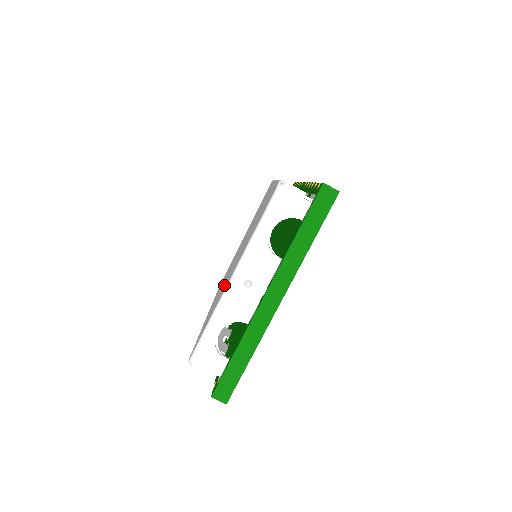
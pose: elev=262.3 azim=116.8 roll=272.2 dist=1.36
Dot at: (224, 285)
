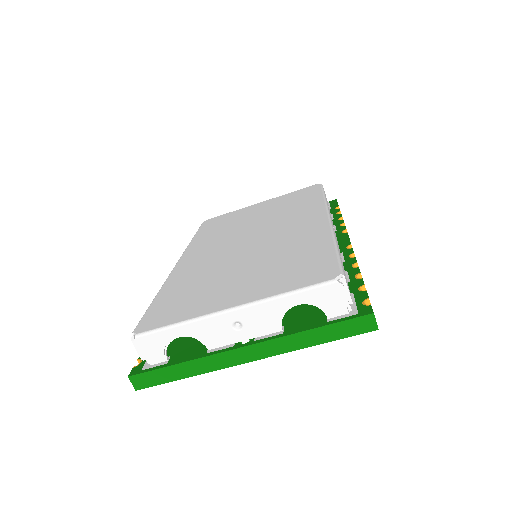
Dot at: (214, 283)
